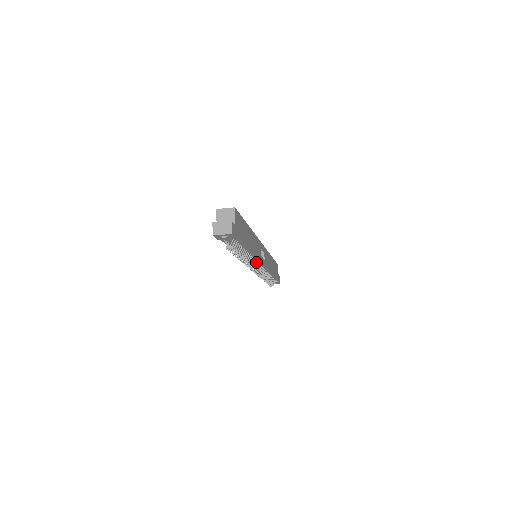
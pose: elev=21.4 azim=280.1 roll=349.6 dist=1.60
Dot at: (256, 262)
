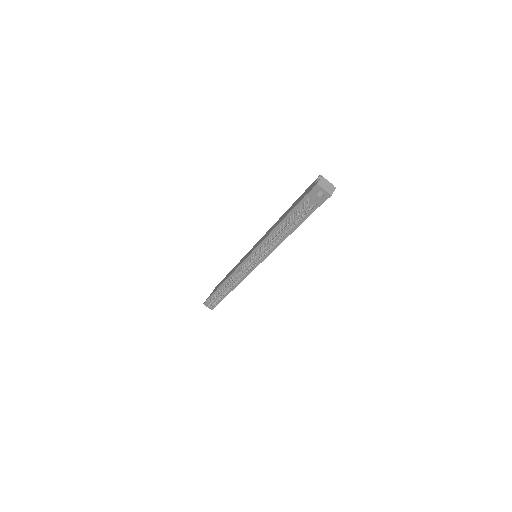
Dot at: (262, 257)
